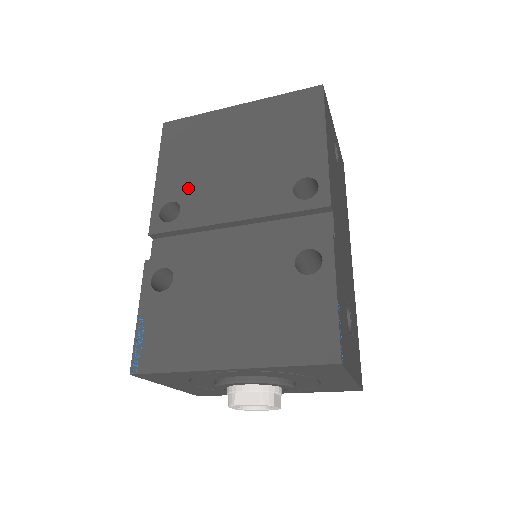
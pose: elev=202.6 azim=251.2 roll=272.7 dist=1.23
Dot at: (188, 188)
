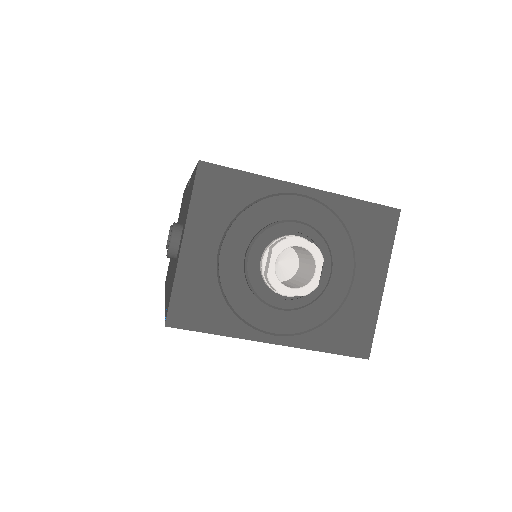
Dot at: occluded
